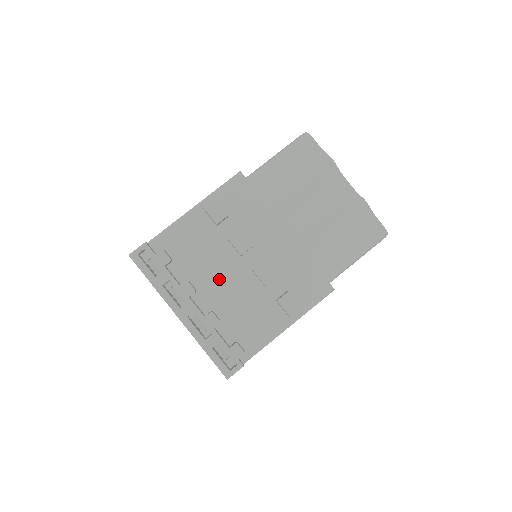
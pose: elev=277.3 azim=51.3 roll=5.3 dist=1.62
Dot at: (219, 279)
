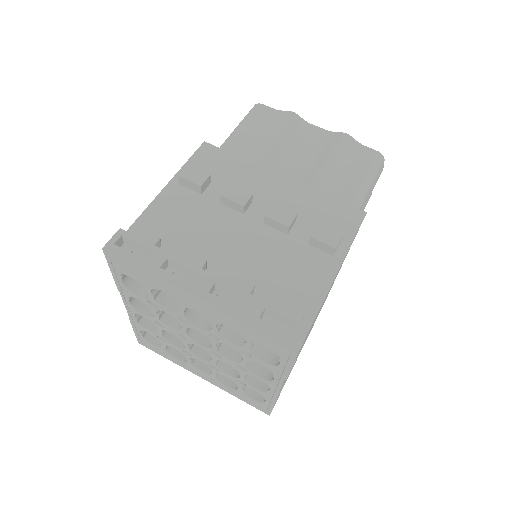
Dot at: (229, 245)
